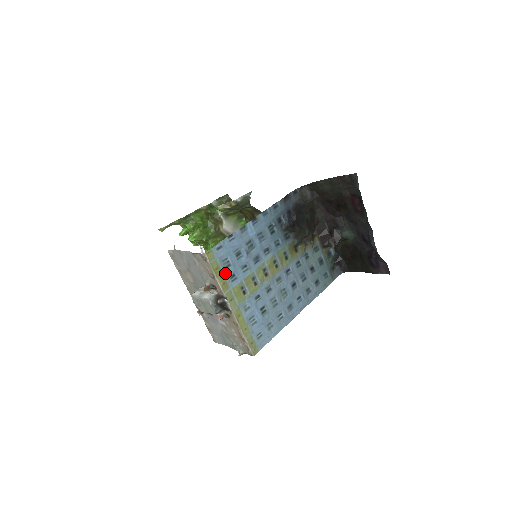
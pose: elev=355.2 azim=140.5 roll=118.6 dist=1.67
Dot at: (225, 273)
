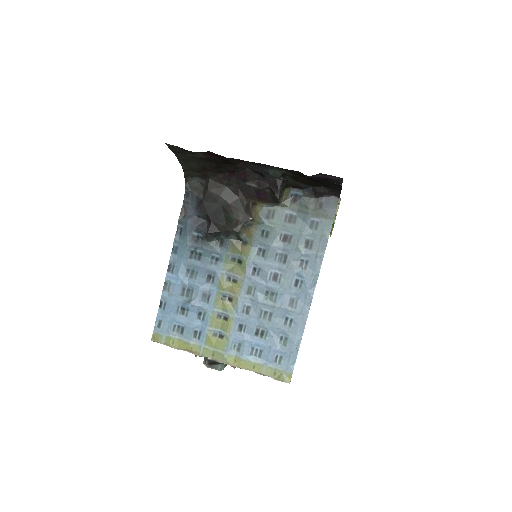
Dot at: (185, 338)
